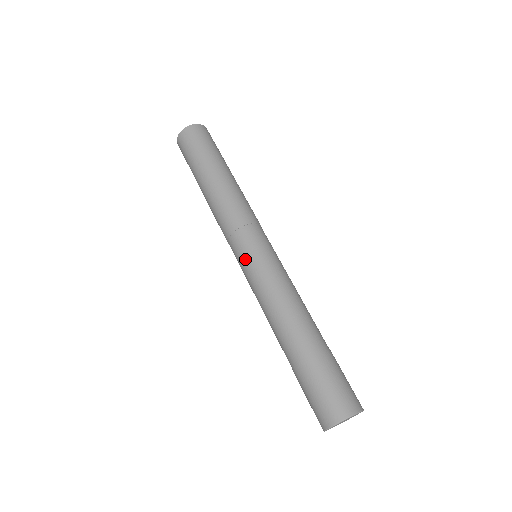
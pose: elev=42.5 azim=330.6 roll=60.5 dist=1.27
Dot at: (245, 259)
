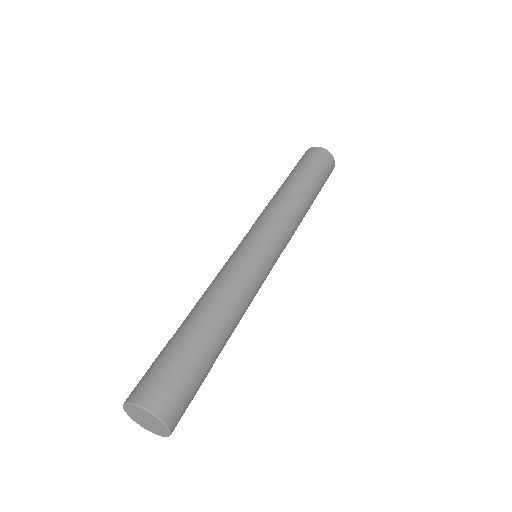
Dot at: occluded
